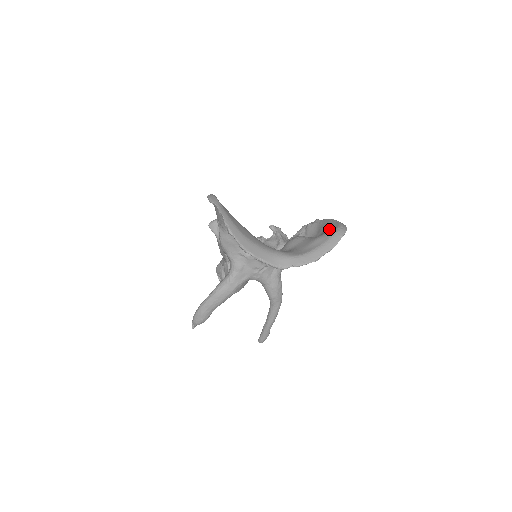
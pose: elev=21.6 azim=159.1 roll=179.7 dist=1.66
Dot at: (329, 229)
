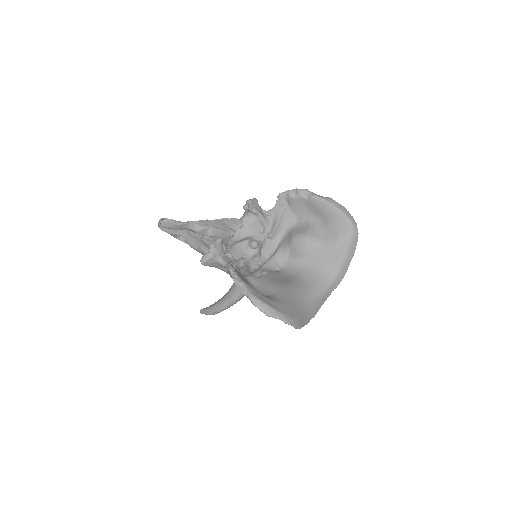
Dot at: (338, 226)
